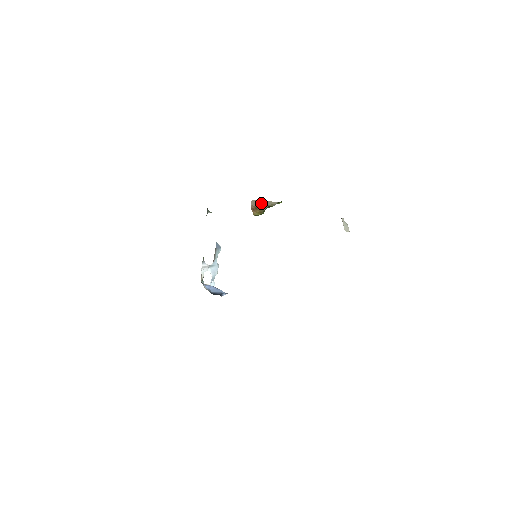
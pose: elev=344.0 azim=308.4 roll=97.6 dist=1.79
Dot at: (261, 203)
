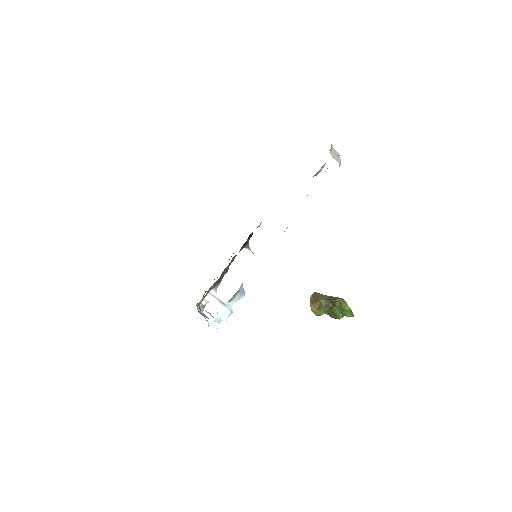
Dot at: (323, 297)
